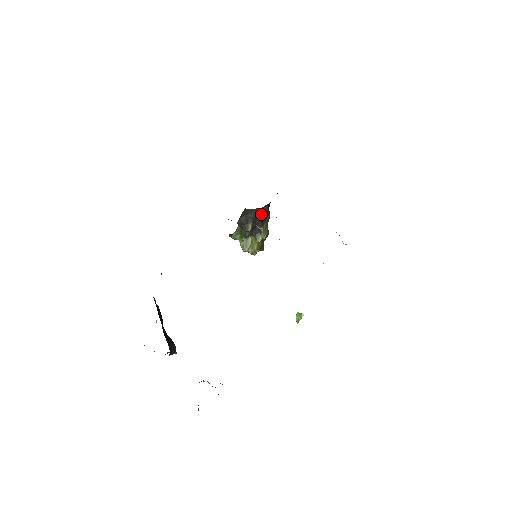
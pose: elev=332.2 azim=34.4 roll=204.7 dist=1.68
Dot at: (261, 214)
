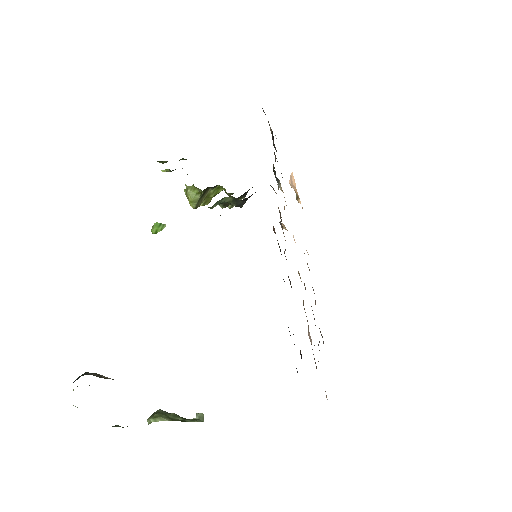
Dot at: occluded
